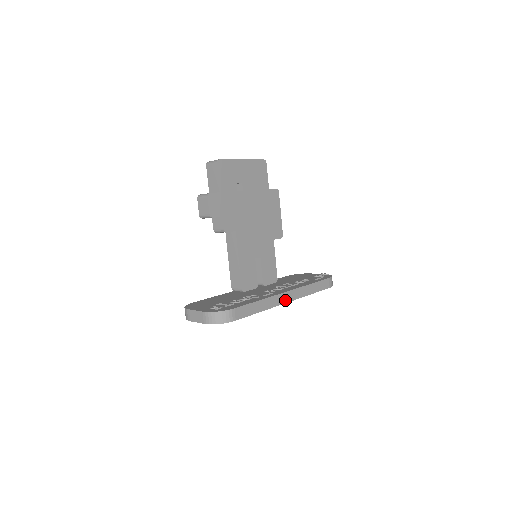
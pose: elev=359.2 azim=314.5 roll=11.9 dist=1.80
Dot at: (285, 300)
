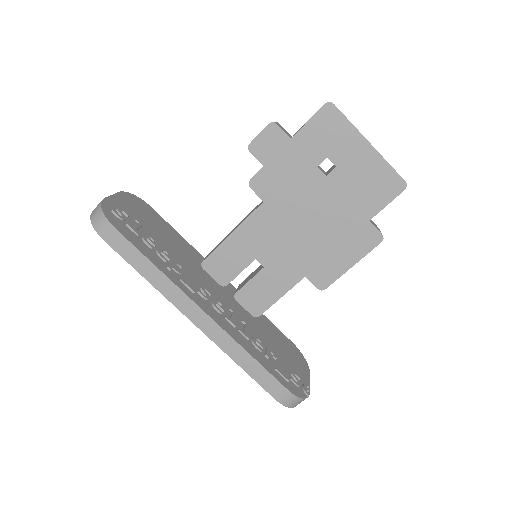
Dot at: (192, 315)
